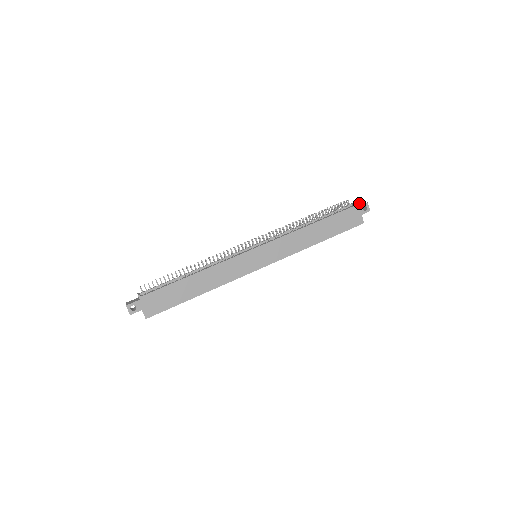
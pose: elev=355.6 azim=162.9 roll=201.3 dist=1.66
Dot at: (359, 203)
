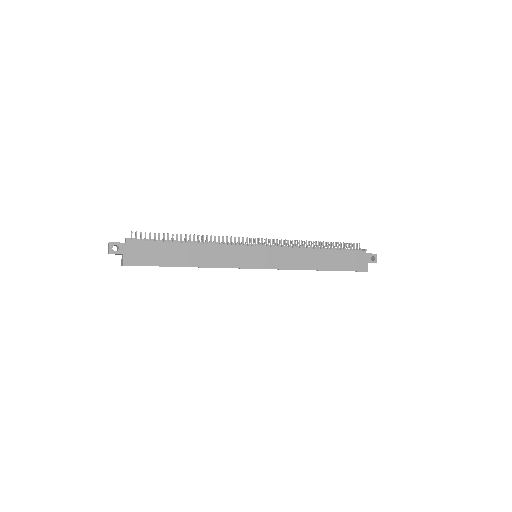
Dot at: occluded
